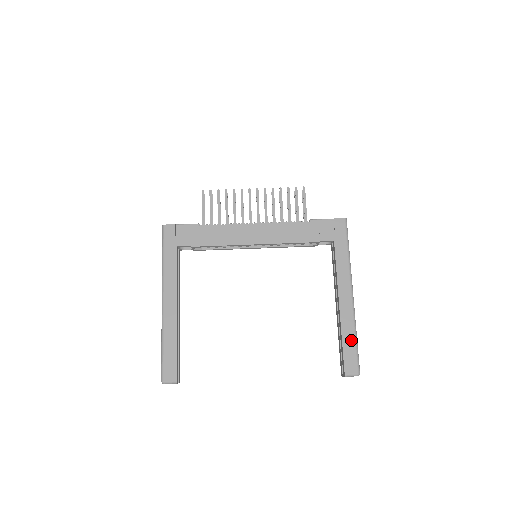
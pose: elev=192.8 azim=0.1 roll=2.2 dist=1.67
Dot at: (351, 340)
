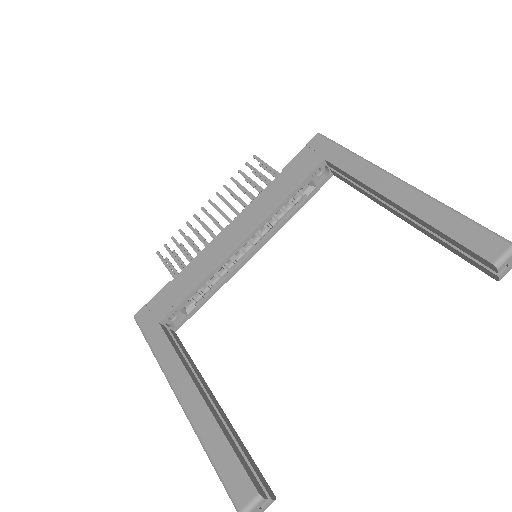
Dot at: (452, 220)
